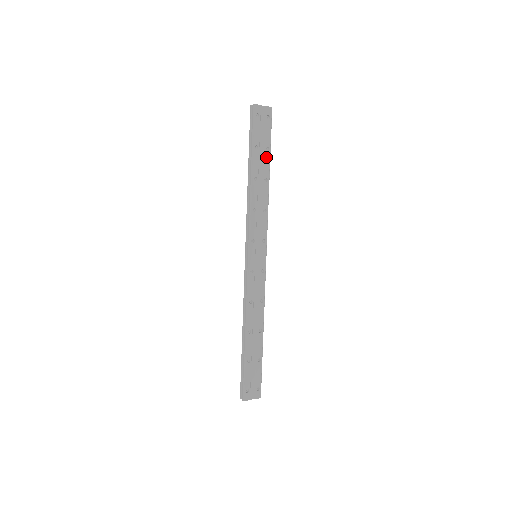
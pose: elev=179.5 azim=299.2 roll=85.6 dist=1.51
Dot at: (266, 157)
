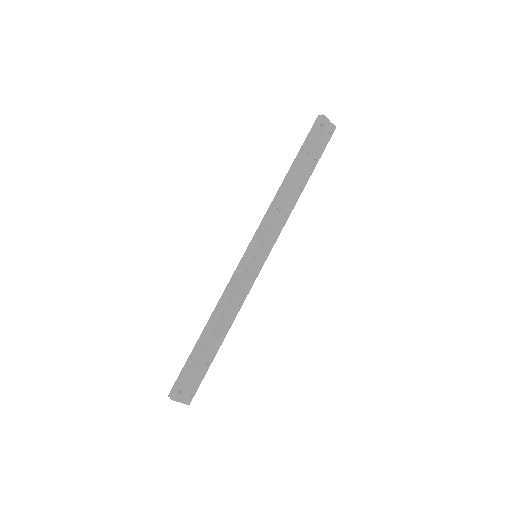
Dot at: (310, 168)
